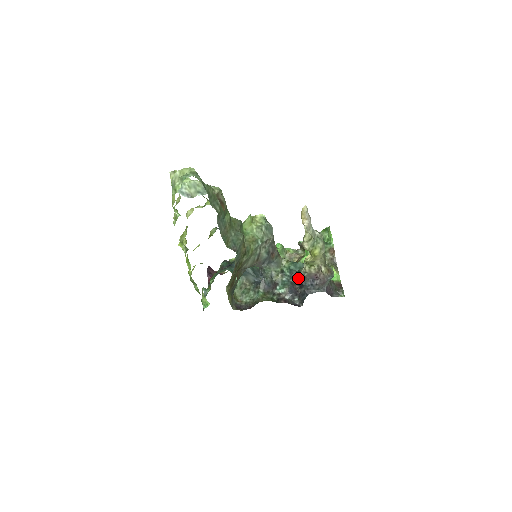
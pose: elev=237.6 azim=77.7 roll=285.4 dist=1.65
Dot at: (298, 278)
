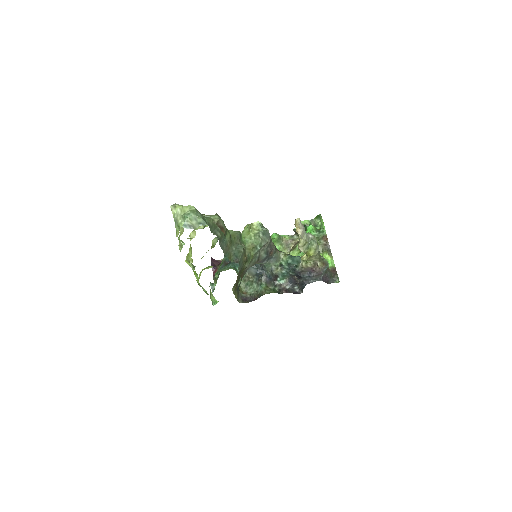
Dot at: (296, 272)
